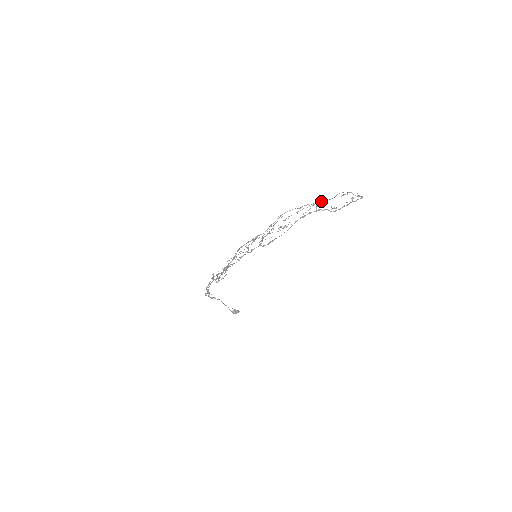
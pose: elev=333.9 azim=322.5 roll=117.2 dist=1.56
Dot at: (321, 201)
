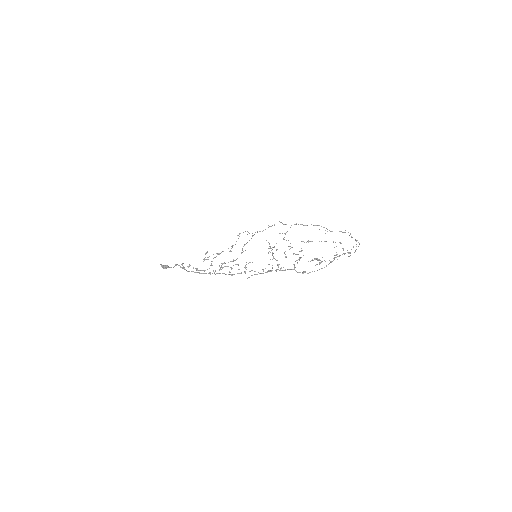
Dot at: occluded
